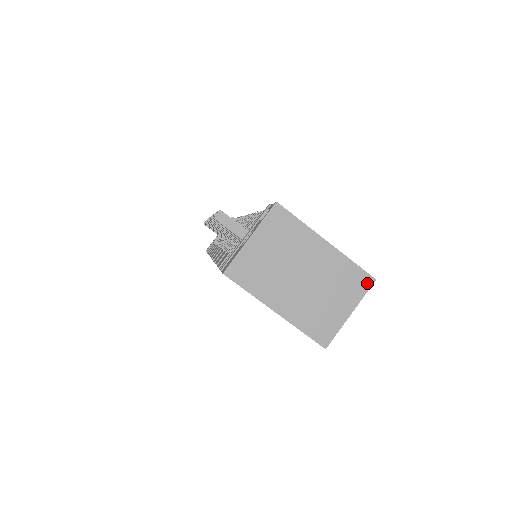
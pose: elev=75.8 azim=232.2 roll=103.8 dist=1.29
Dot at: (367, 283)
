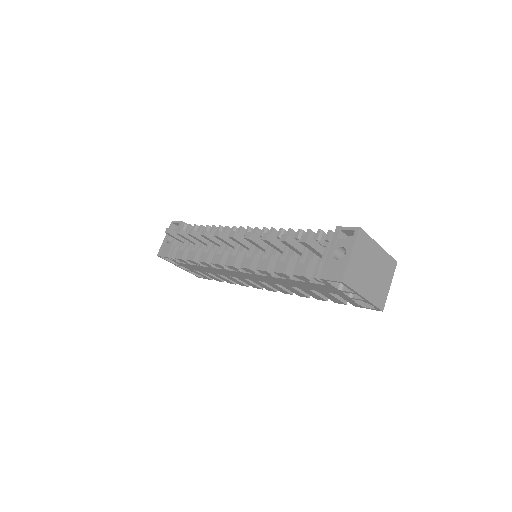
Dot at: (395, 265)
